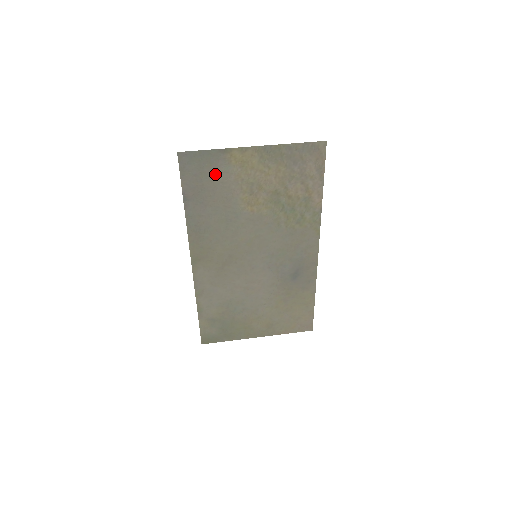
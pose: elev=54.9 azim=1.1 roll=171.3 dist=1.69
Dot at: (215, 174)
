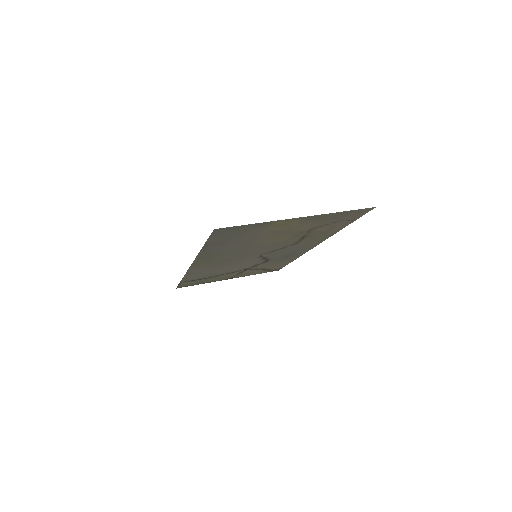
Dot at: (247, 233)
